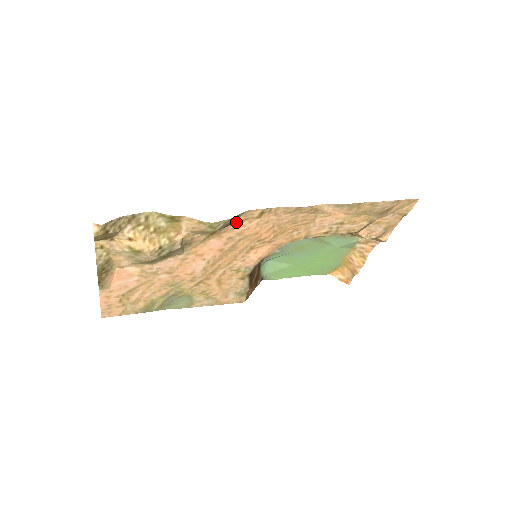
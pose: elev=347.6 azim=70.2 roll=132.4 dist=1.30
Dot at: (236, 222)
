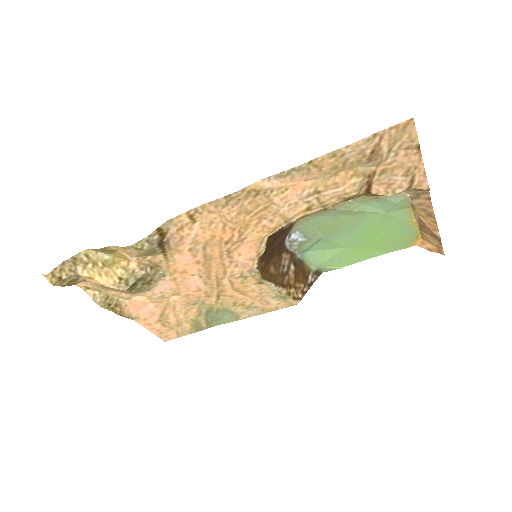
Dot at: (175, 234)
